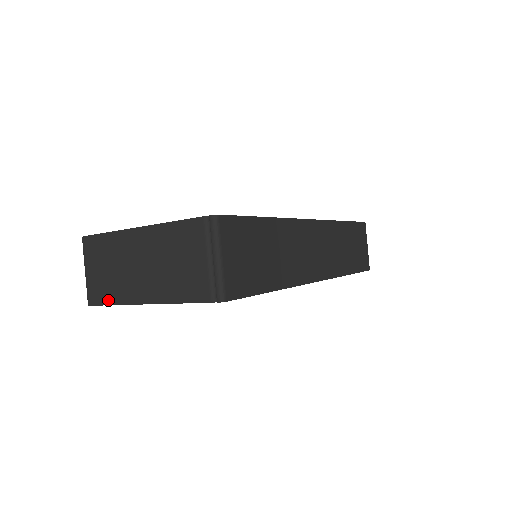
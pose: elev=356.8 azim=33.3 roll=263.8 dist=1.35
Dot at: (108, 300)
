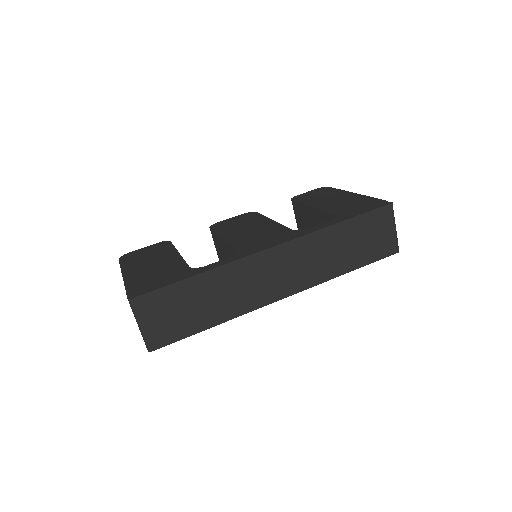
Dot at: occluded
